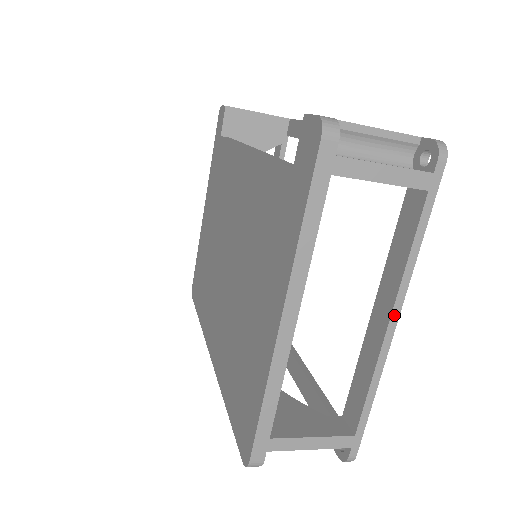
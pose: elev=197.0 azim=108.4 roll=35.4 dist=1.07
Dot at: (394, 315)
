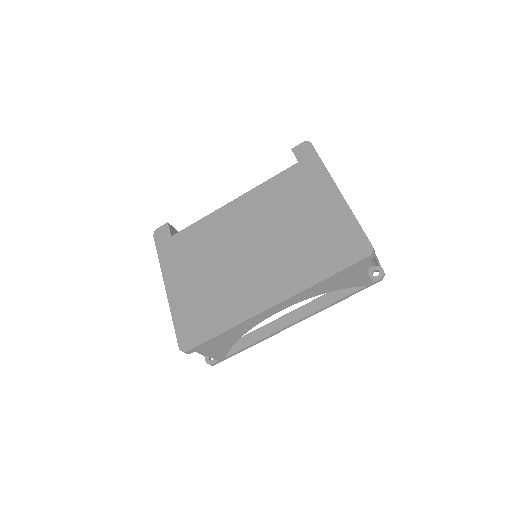
Dot at: occluded
